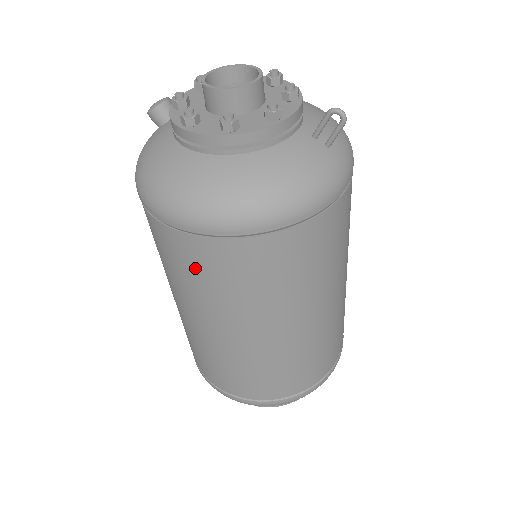
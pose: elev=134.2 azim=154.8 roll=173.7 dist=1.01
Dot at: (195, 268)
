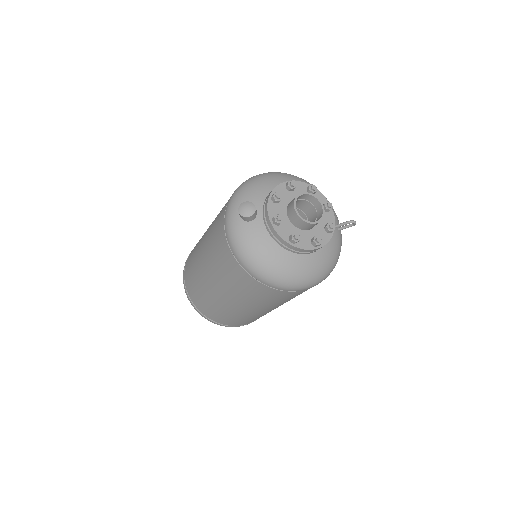
Dot at: (274, 298)
